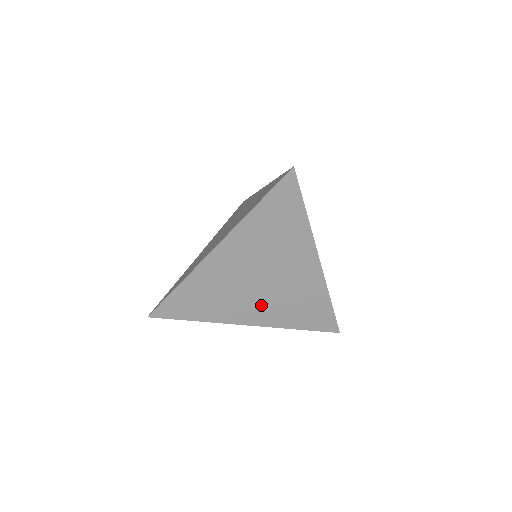
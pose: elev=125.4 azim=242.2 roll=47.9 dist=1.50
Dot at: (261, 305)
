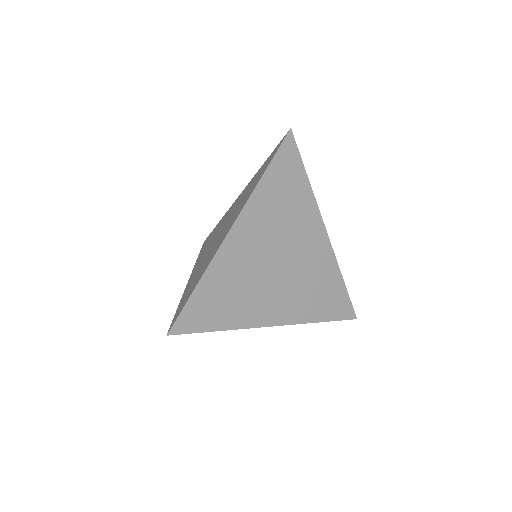
Dot at: (283, 296)
